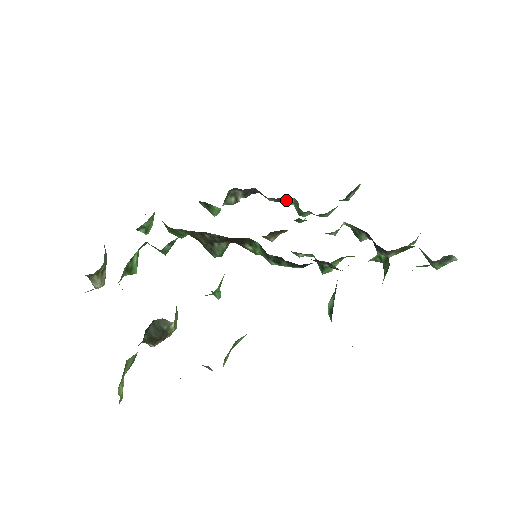
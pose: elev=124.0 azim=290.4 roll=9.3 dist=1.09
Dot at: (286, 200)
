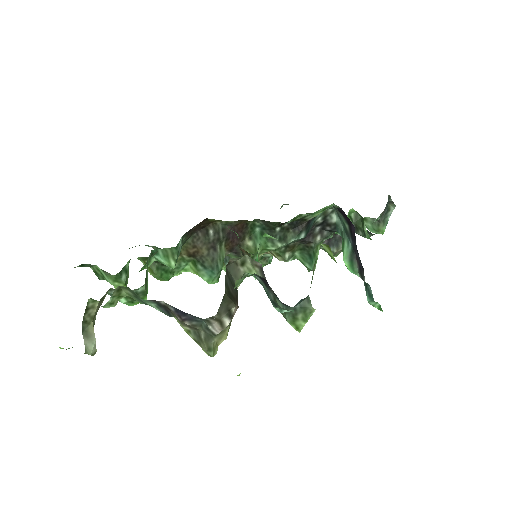
Dot at: occluded
